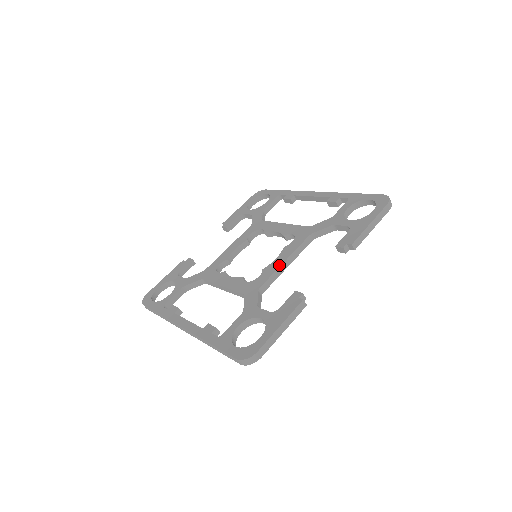
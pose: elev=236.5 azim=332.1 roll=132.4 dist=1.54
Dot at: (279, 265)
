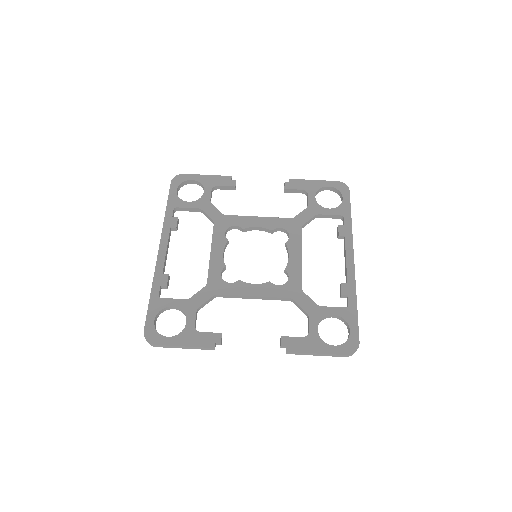
Dot at: (247, 294)
